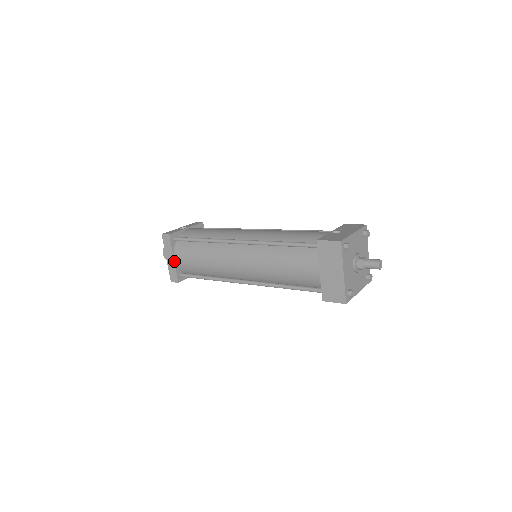
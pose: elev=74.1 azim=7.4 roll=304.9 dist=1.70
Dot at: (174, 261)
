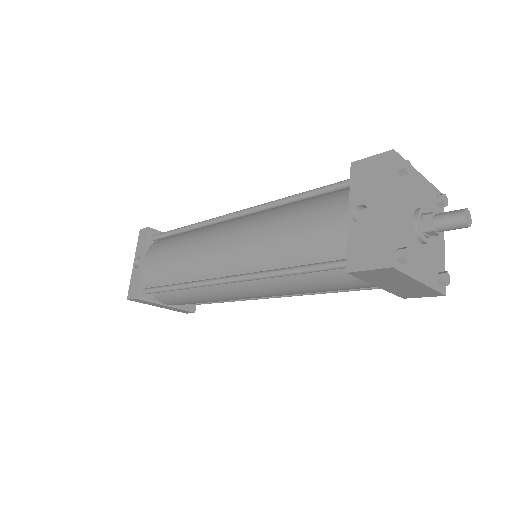
Dot at: (169, 307)
